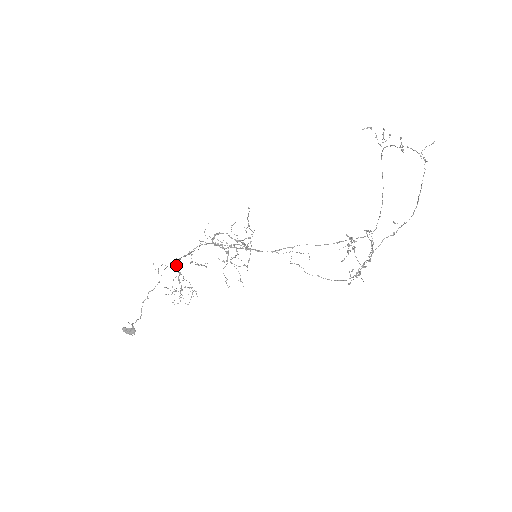
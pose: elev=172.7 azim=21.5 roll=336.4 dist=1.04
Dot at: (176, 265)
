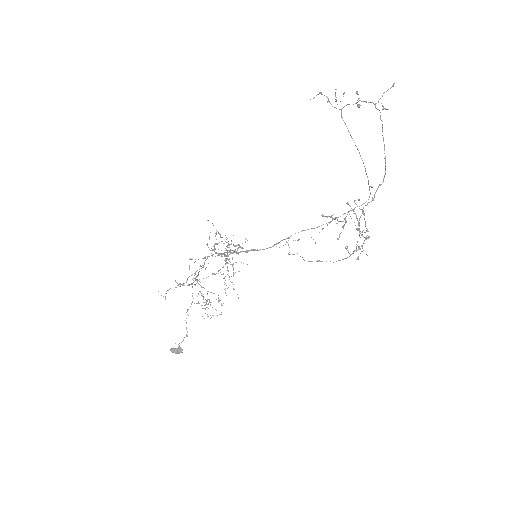
Dot at: occluded
